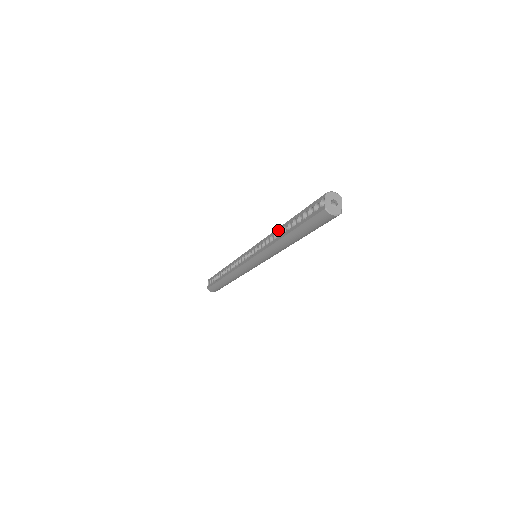
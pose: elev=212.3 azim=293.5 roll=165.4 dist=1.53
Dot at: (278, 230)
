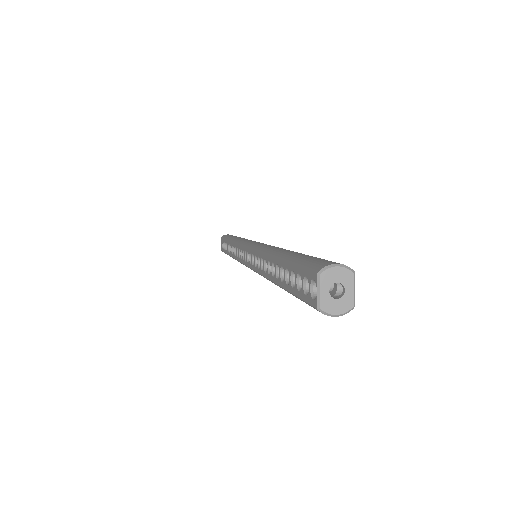
Dot at: (266, 260)
